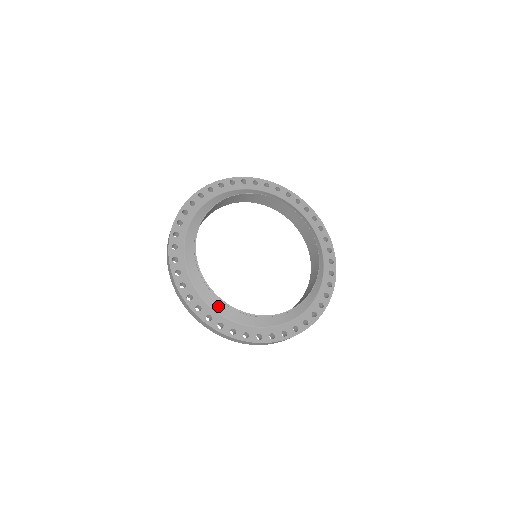
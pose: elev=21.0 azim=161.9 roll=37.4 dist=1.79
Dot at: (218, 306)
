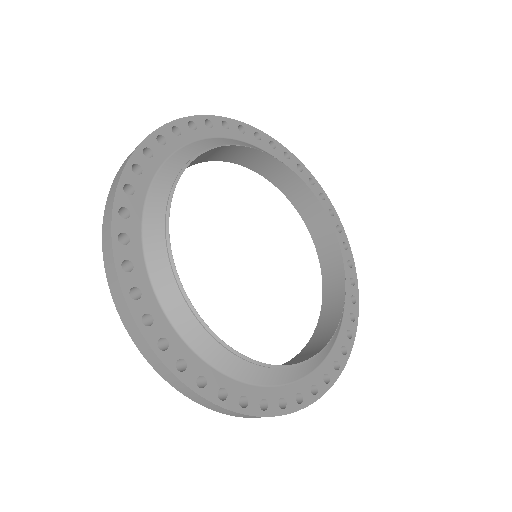
Dot at: (201, 342)
